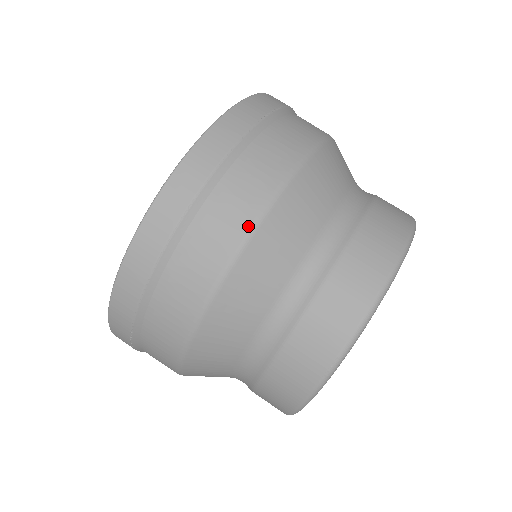
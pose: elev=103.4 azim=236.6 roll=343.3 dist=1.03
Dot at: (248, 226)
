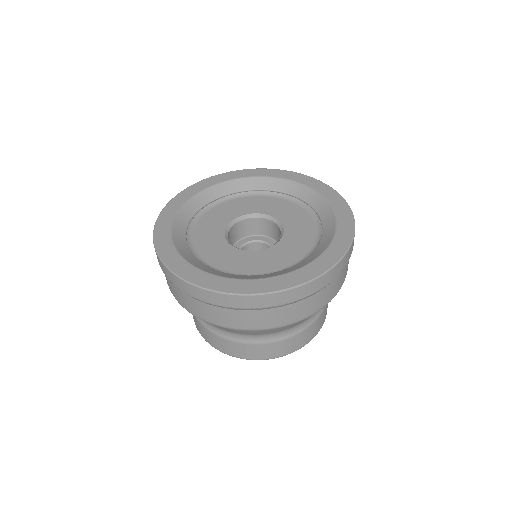
Dot at: (182, 306)
